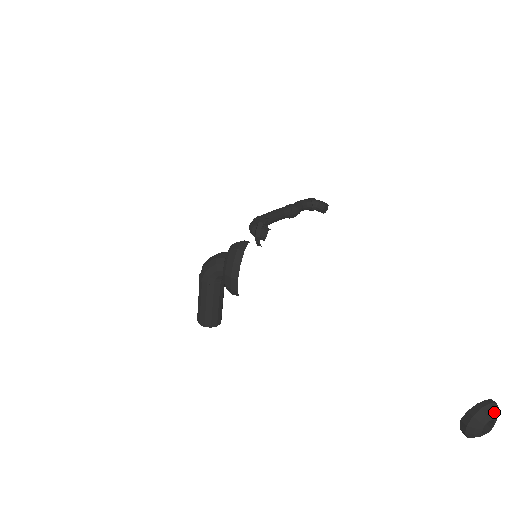
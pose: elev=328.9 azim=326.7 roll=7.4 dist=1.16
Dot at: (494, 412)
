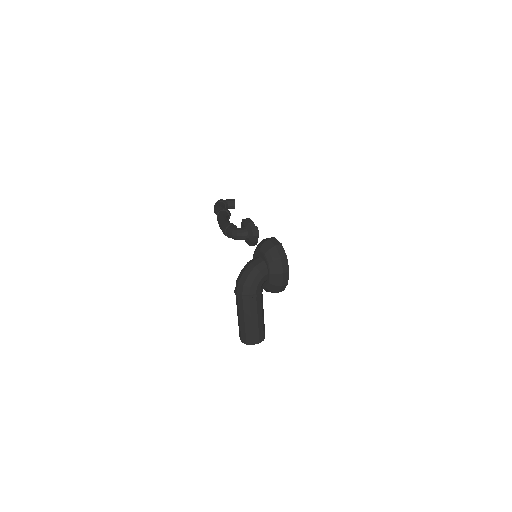
Dot at: out of frame
